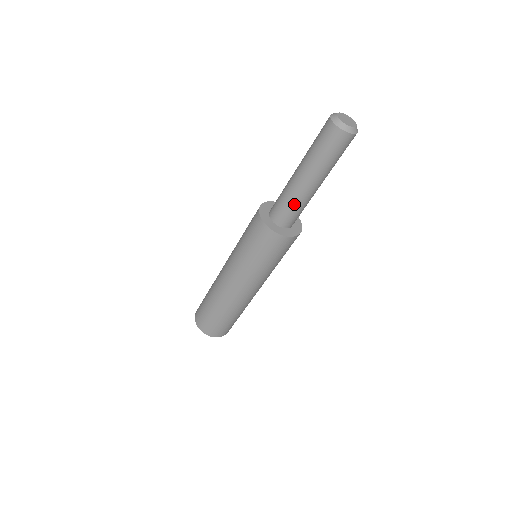
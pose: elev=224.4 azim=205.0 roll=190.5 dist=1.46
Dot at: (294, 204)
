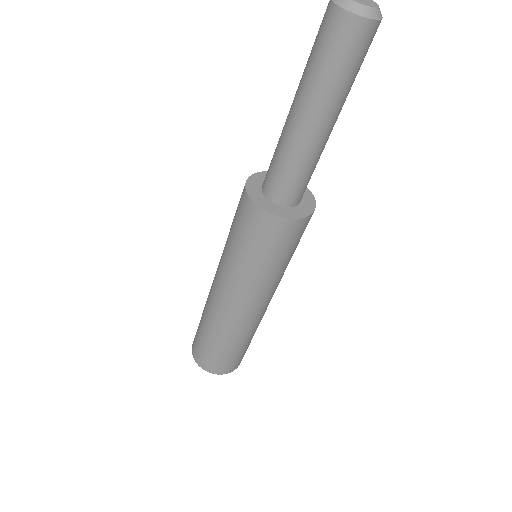
Dot at: (302, 167)
